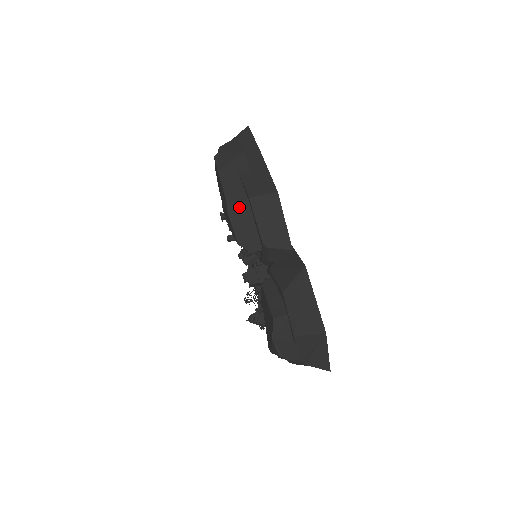
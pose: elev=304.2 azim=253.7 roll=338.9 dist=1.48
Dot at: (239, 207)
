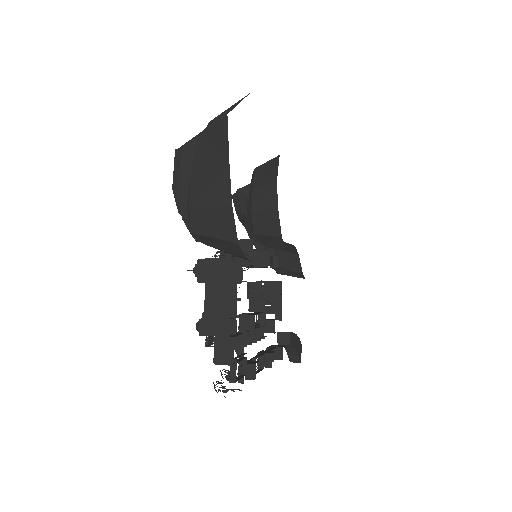
Dot at: occluded
